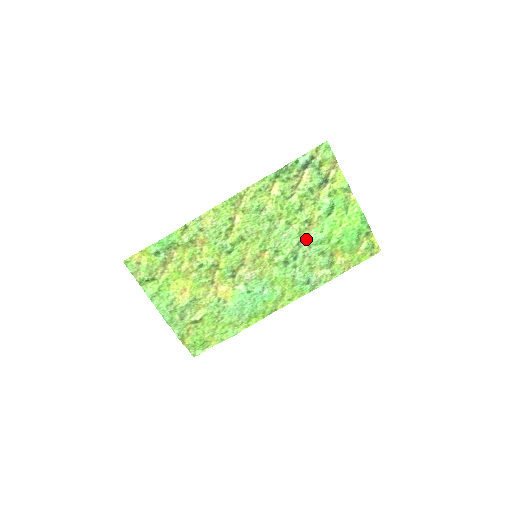
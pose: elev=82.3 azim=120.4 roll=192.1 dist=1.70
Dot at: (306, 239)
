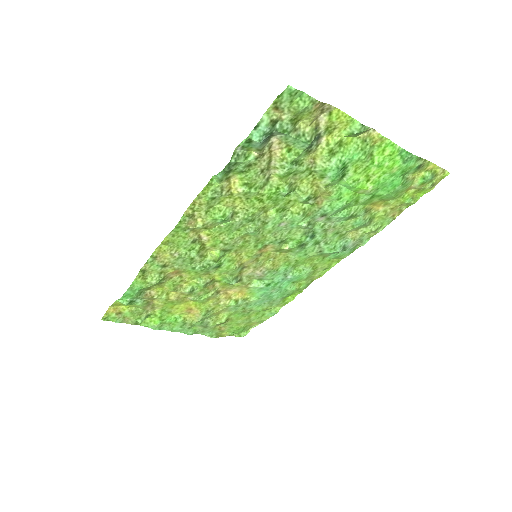
Dot at: (318, 215)
